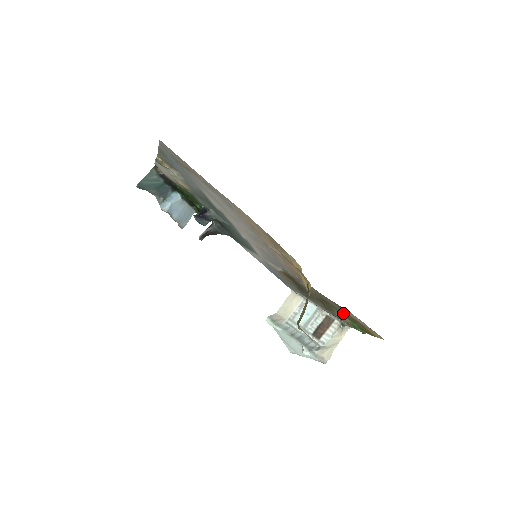
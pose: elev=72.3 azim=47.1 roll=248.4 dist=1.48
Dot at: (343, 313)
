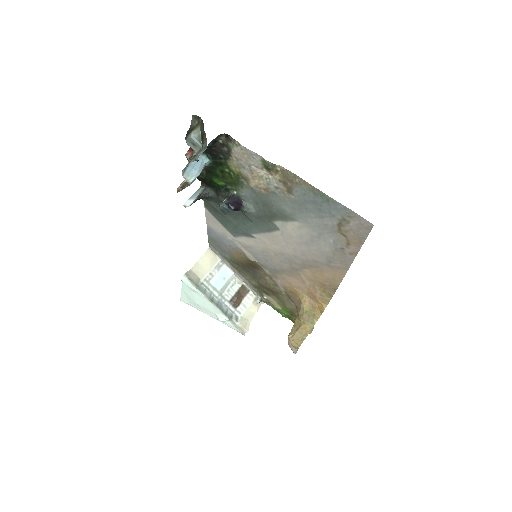
Dot at: (288, 308)
